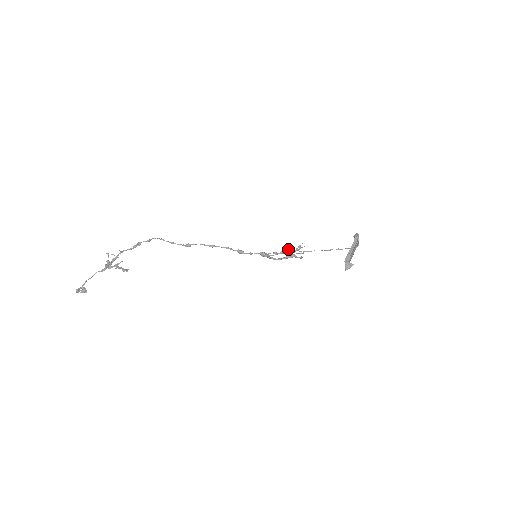
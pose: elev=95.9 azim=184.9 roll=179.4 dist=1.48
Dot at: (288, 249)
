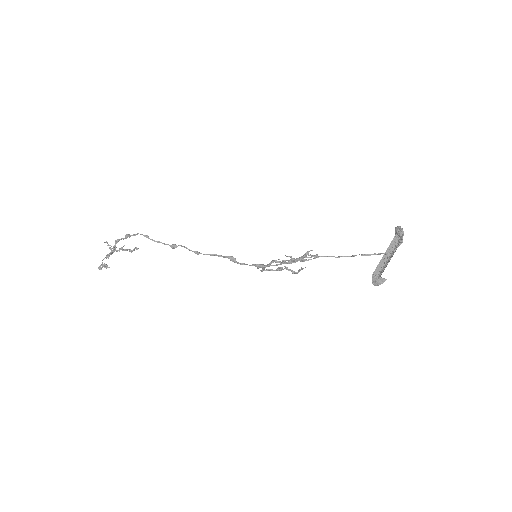
Dot at: (285, 267)
